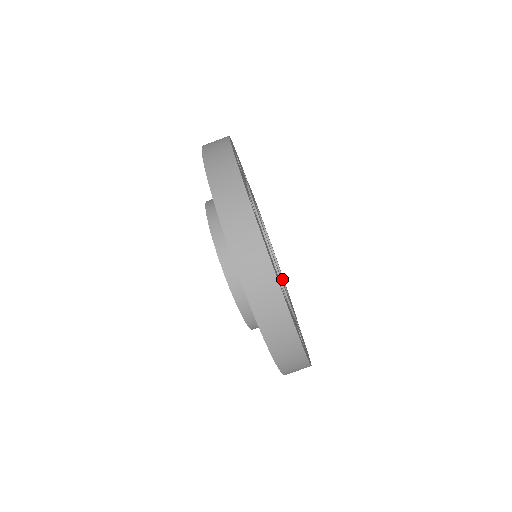
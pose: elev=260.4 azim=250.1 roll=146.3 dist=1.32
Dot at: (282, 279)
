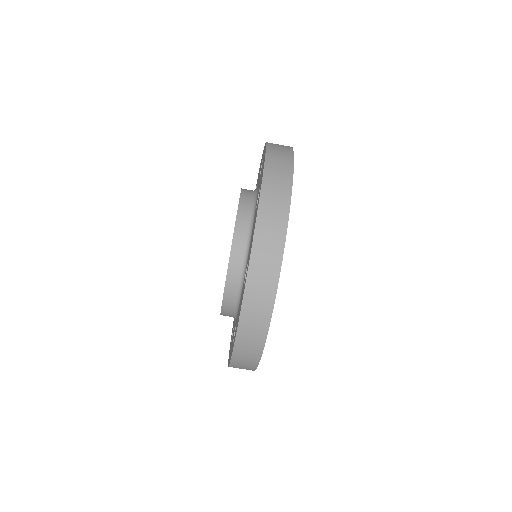
Dot at: occluded
